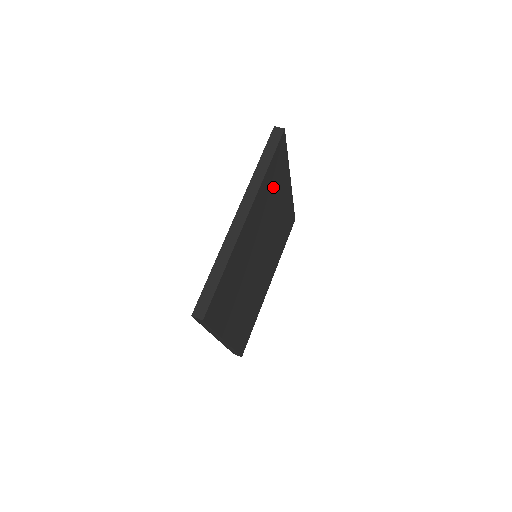
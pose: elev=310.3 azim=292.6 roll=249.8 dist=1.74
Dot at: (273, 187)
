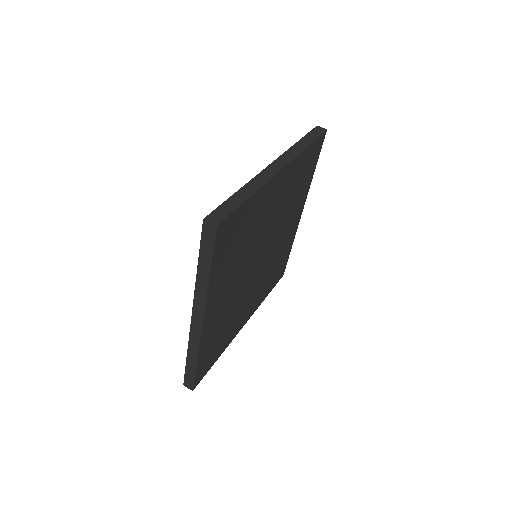
Dot at: (299, 183)
